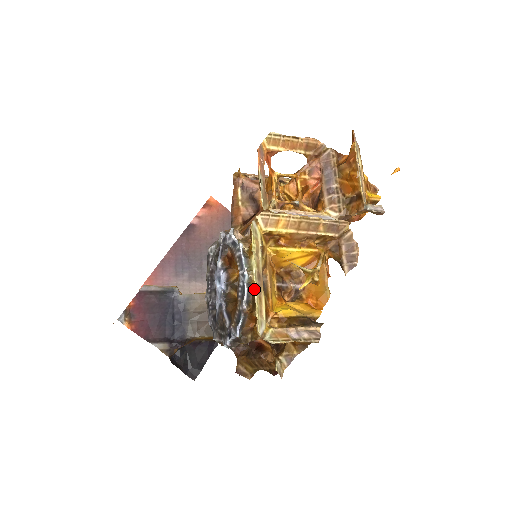
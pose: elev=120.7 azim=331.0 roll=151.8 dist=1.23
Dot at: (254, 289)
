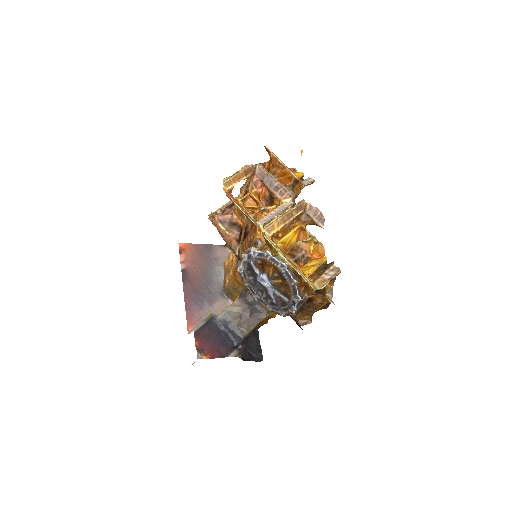
Dot at: (293, 269)
